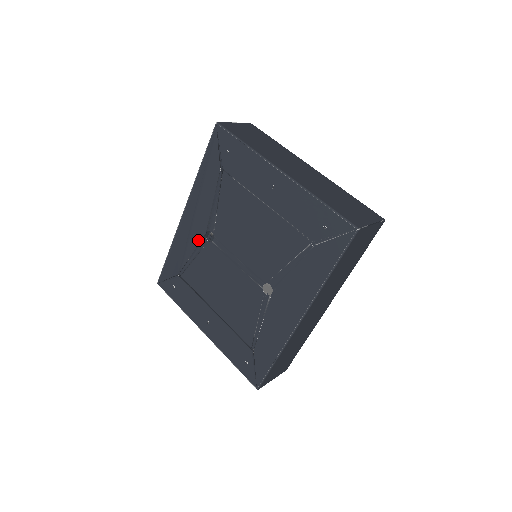
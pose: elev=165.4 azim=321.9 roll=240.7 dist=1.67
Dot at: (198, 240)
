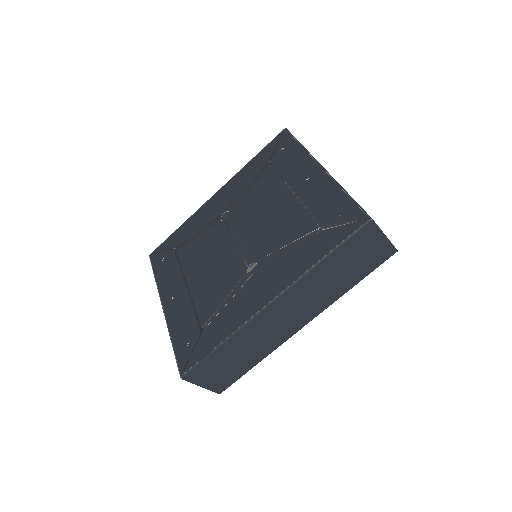
Dot at: (212, 219)
